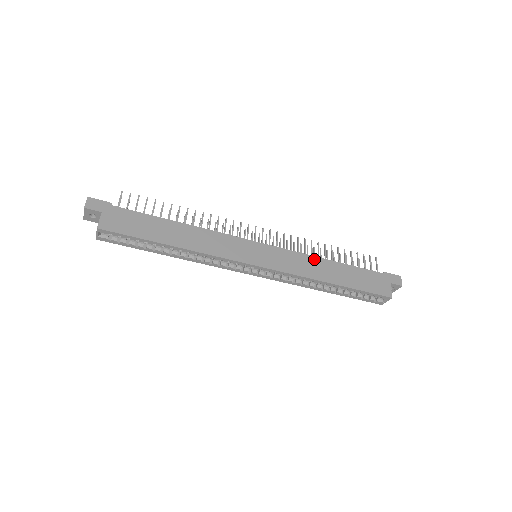
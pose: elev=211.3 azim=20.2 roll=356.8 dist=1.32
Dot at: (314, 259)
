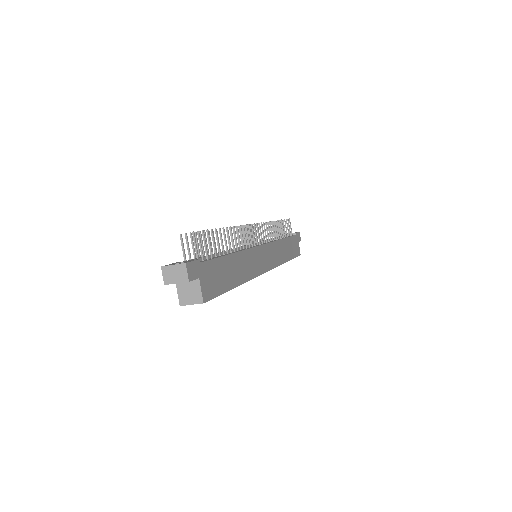
Dot at: (280, 243)
